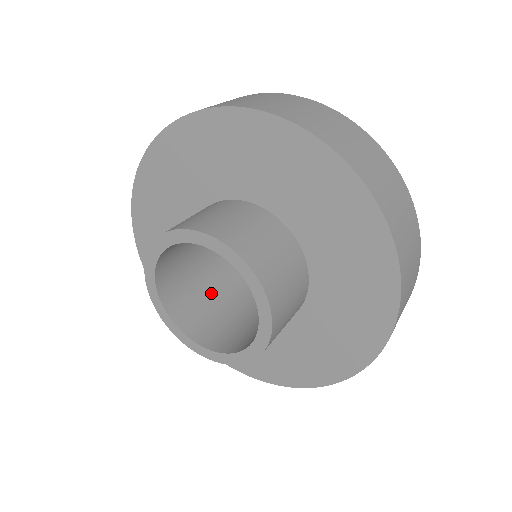
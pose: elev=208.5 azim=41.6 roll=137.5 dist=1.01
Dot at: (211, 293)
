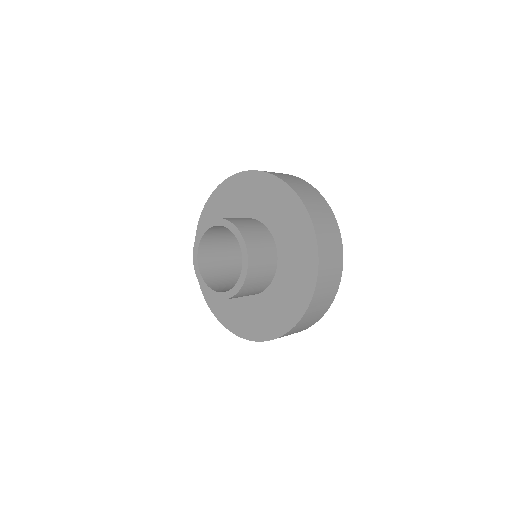
Dot at: (227, 273)
